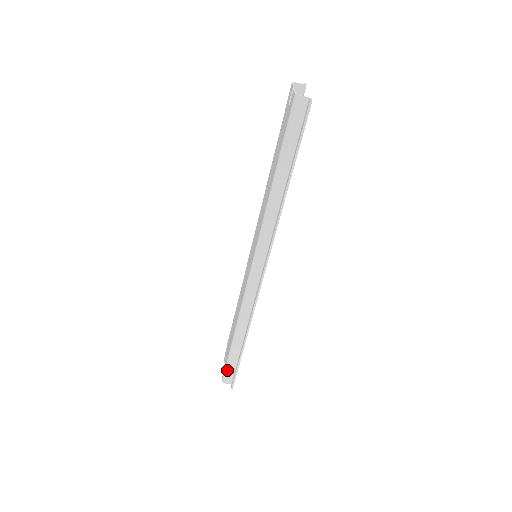
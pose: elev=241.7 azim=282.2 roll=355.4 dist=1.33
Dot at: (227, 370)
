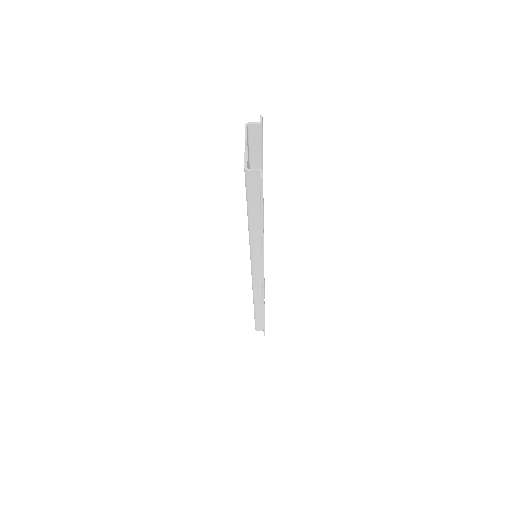
Dot at: (256, 325)
